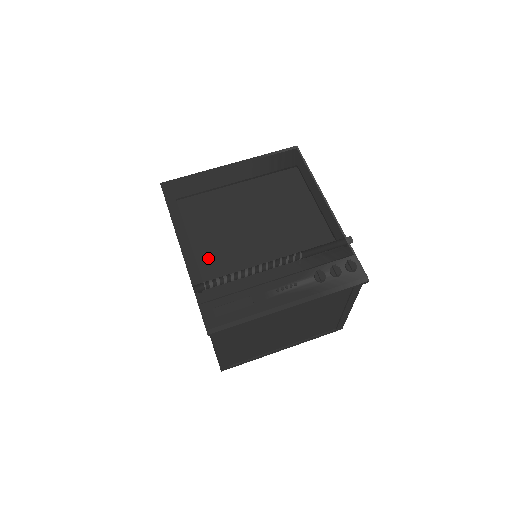
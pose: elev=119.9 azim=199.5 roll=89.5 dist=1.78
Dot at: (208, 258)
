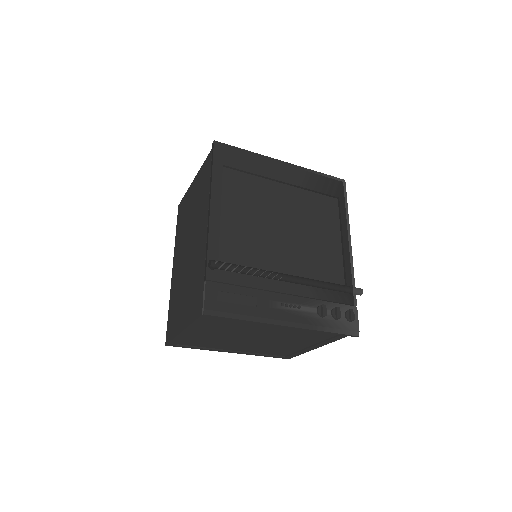
Dot at: (231, 239)
